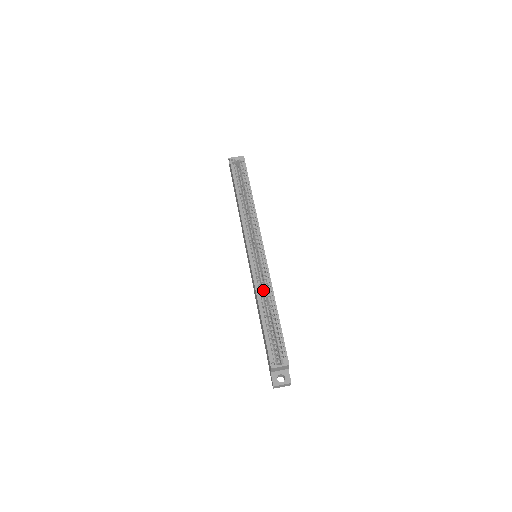
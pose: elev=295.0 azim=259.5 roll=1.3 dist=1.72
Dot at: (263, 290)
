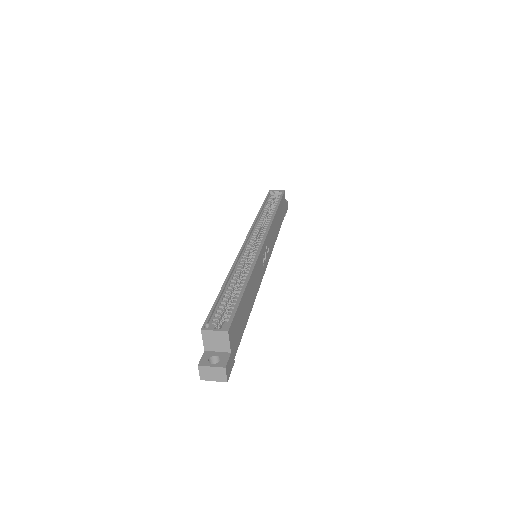
Dot at: occluded
